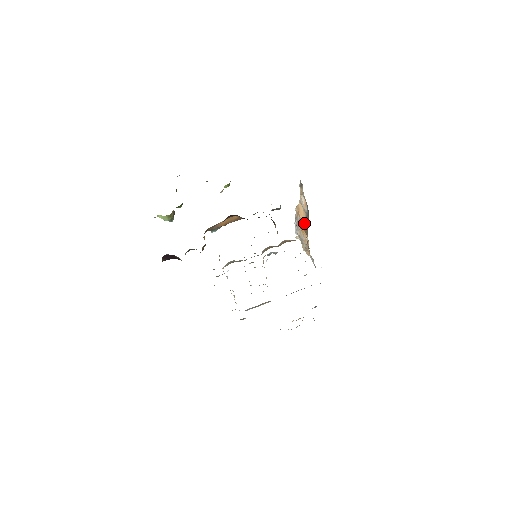
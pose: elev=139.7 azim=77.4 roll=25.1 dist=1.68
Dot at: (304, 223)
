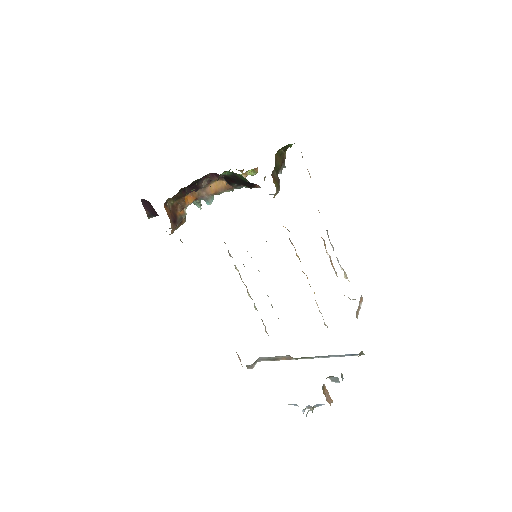
Dot at: occluded
